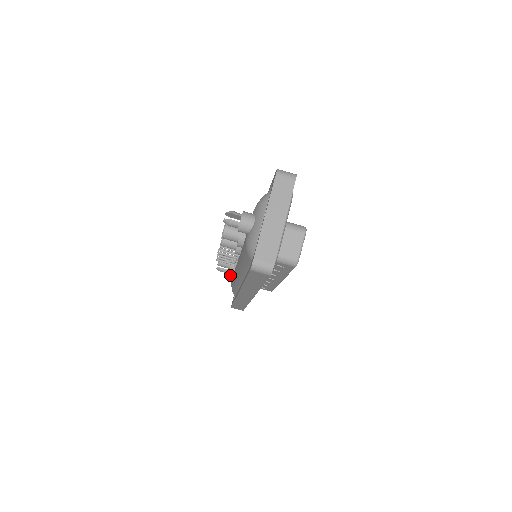
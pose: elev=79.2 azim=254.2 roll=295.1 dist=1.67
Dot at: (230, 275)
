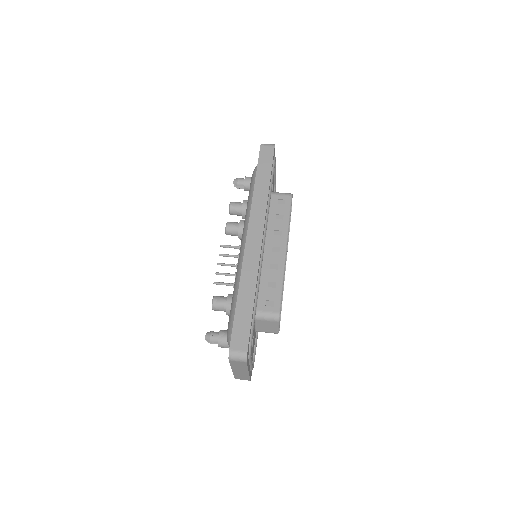
Dot at: (224, 334)
